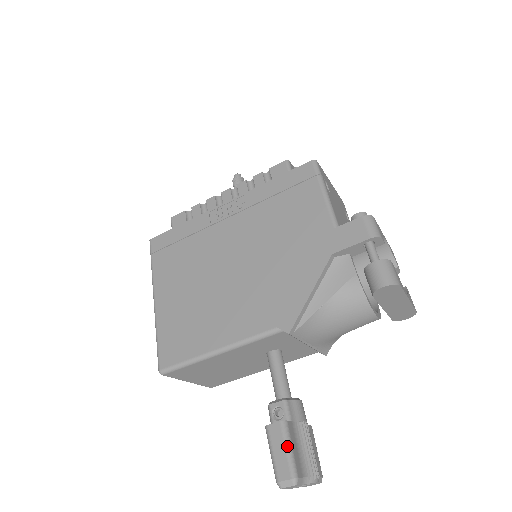
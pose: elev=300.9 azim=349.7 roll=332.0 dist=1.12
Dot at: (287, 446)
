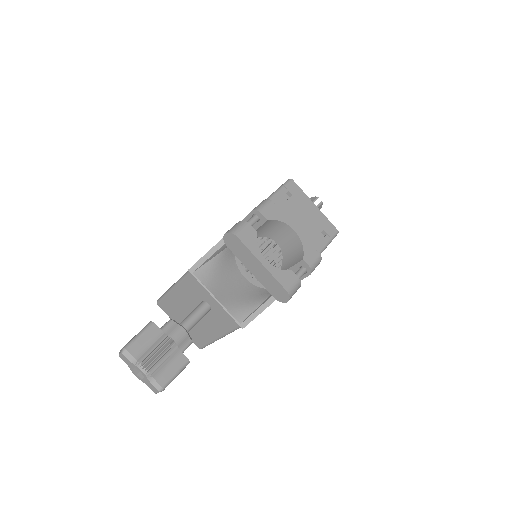
Dot at: (139, 333)
